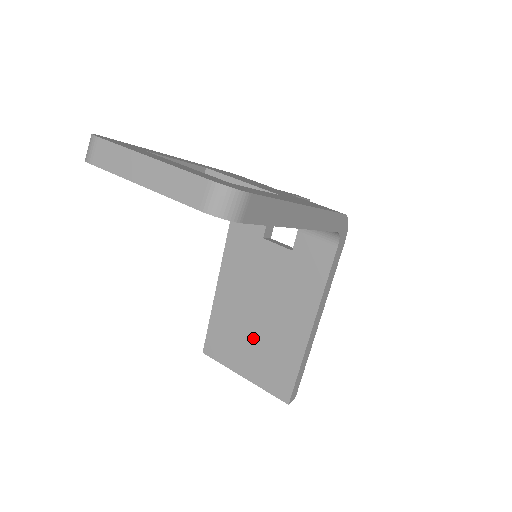
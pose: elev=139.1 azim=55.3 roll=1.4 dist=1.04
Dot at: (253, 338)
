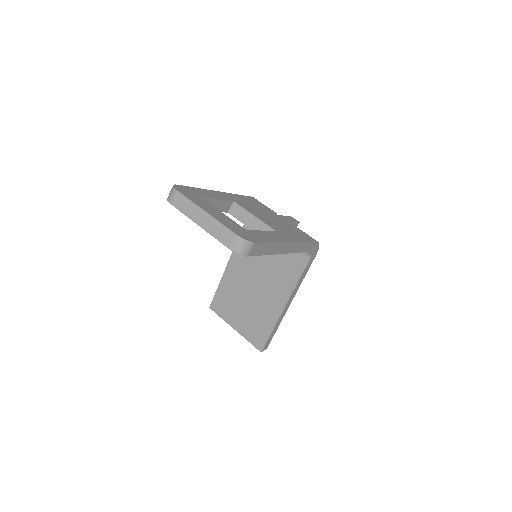
Dot at: (245, 305)
